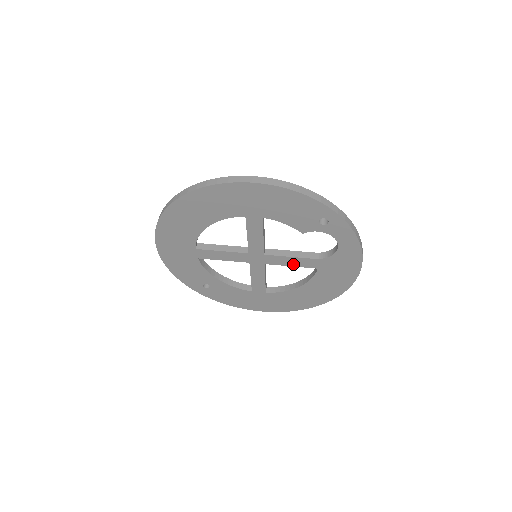
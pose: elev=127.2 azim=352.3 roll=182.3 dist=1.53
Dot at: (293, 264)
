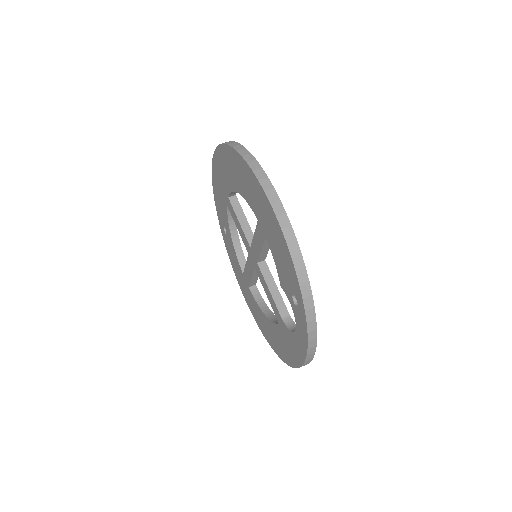
Dot at: (268, 296)
